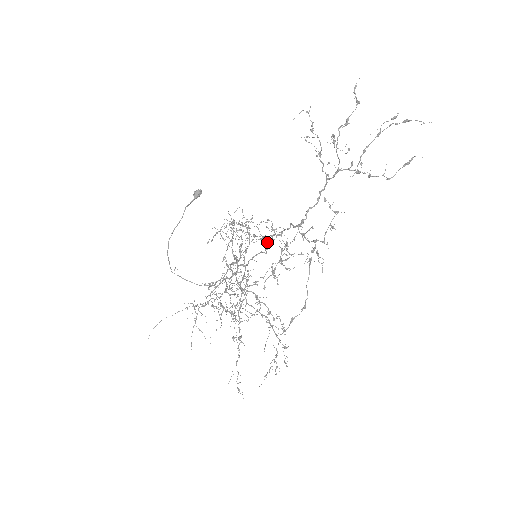
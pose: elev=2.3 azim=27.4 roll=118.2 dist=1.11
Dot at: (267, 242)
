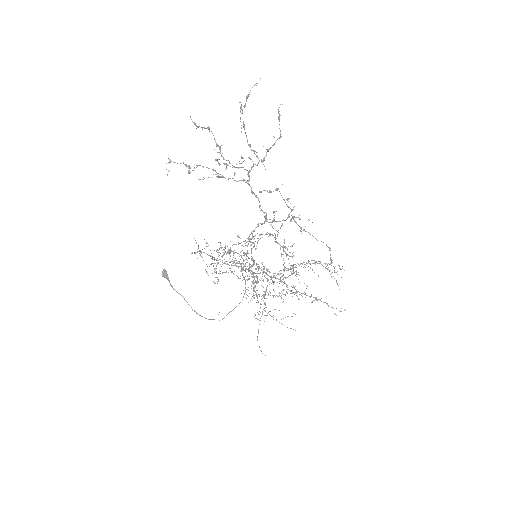
Dot at: occluded
